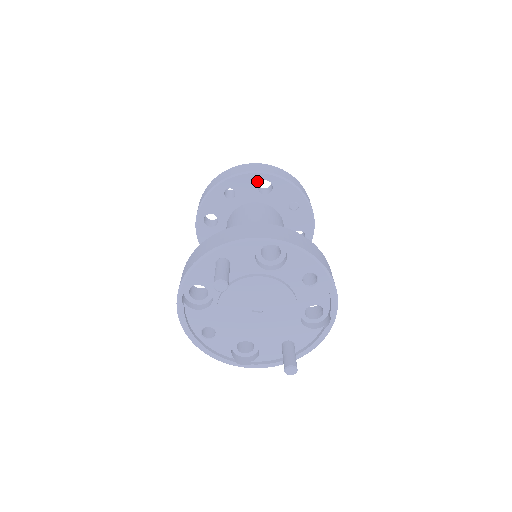
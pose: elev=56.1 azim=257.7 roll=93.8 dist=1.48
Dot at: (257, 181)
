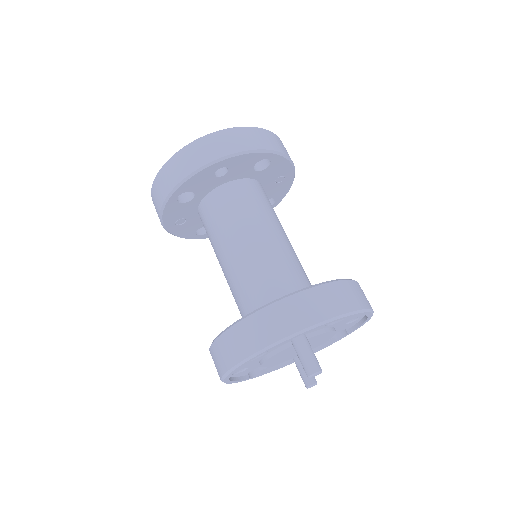
Dot at: (257, 160)
